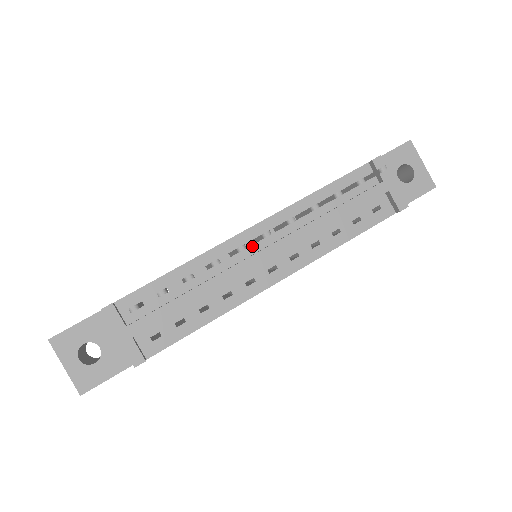
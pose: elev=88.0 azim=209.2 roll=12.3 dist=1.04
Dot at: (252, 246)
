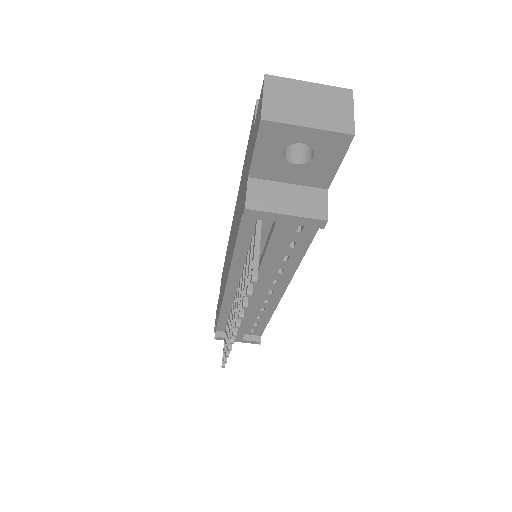
Dot at: occluded
